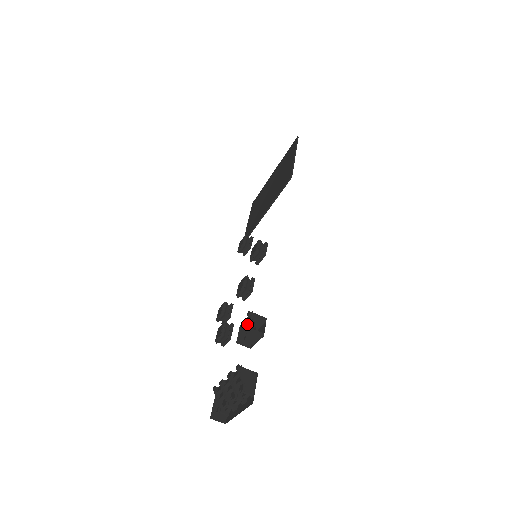
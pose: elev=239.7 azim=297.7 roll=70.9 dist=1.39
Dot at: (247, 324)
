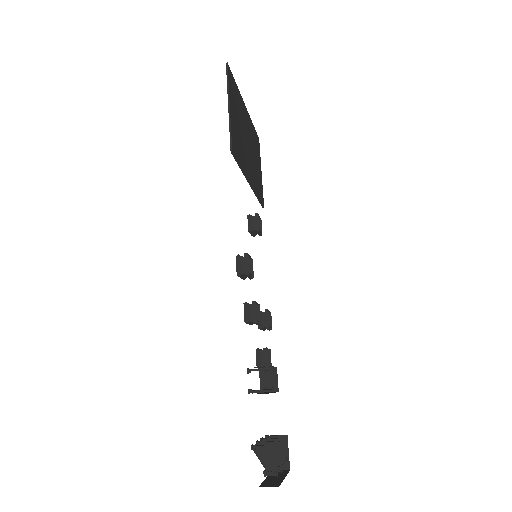
Dot at: occluded
